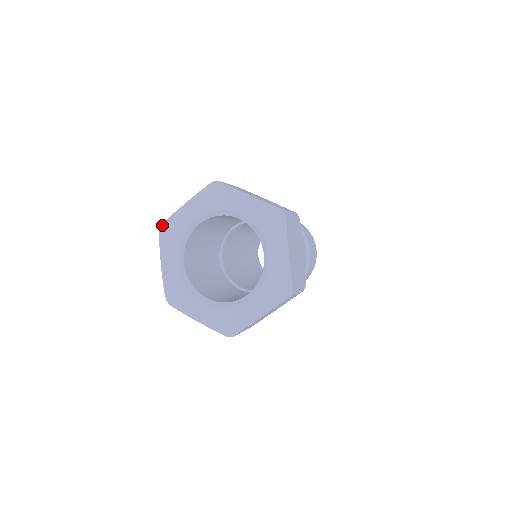
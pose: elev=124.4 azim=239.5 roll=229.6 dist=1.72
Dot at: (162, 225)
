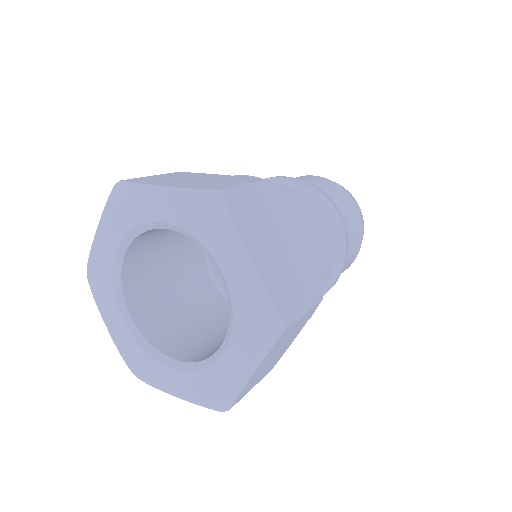
Dot at: (87, 271)
